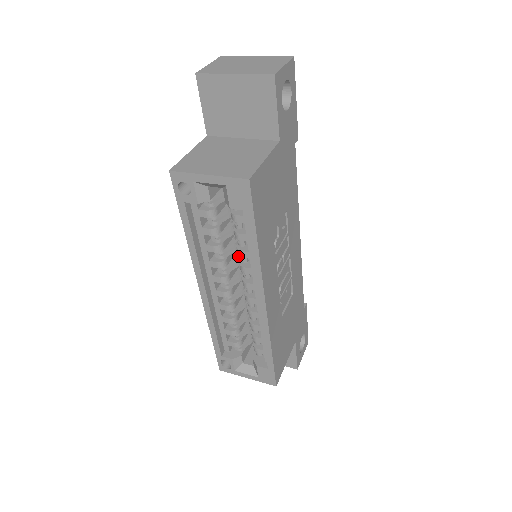
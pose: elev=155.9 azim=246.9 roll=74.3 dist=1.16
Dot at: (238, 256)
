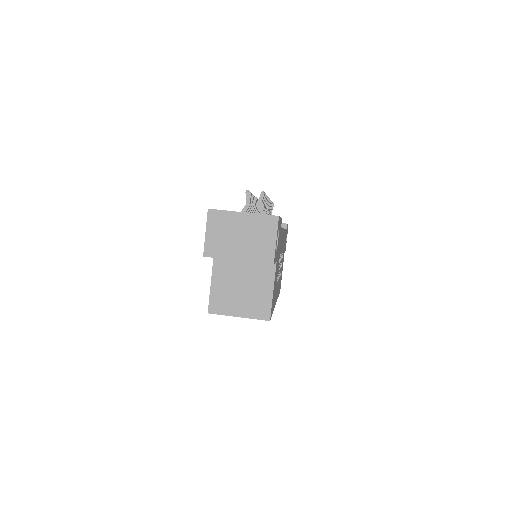
Dot at: occluded
